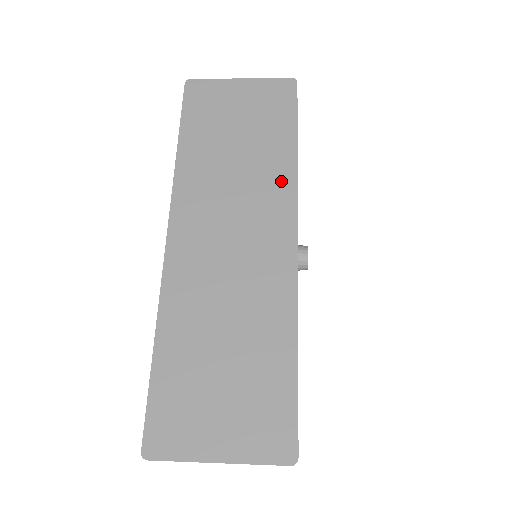
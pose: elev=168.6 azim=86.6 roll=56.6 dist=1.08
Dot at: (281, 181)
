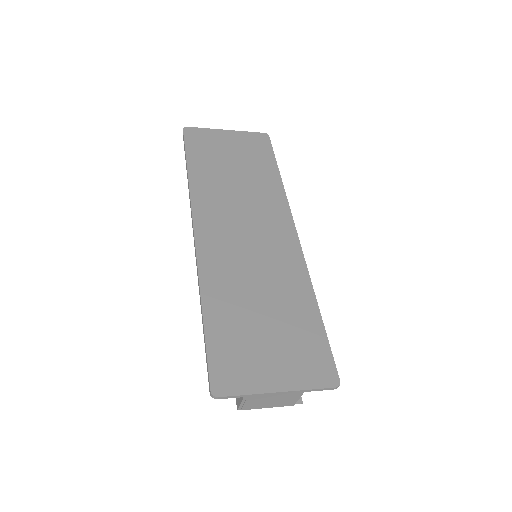
Dot at: (275, 196)
